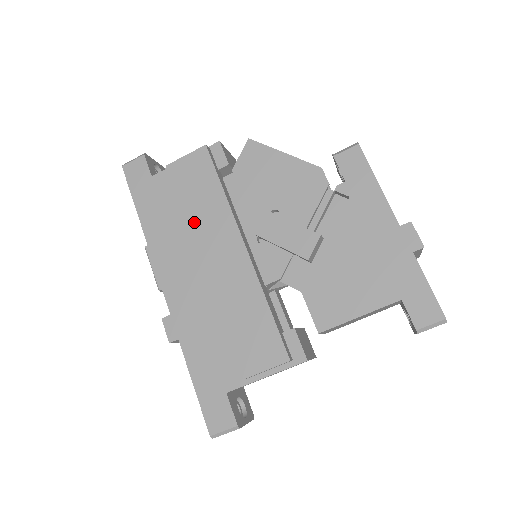
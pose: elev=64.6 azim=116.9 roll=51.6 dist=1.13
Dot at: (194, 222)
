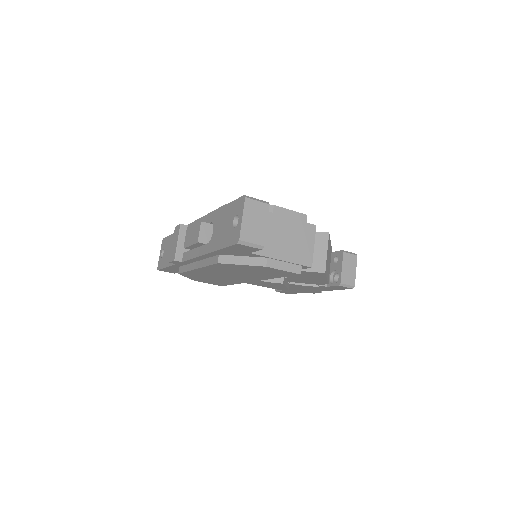
Dot at: (244, 273)
